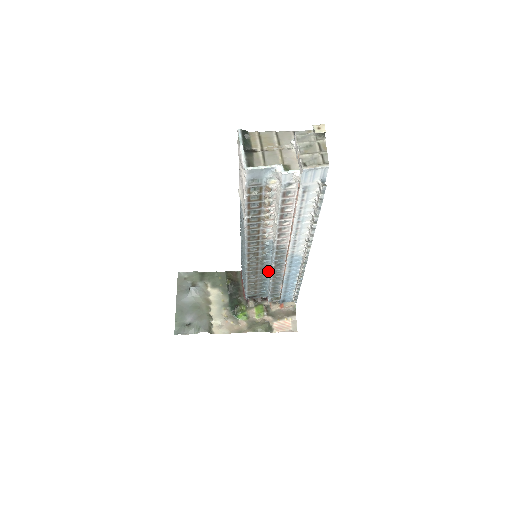
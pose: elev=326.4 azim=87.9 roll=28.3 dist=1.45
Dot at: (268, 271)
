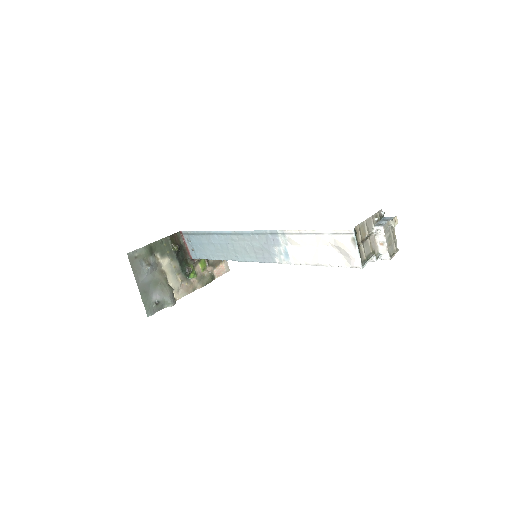
Dot at: occluded
